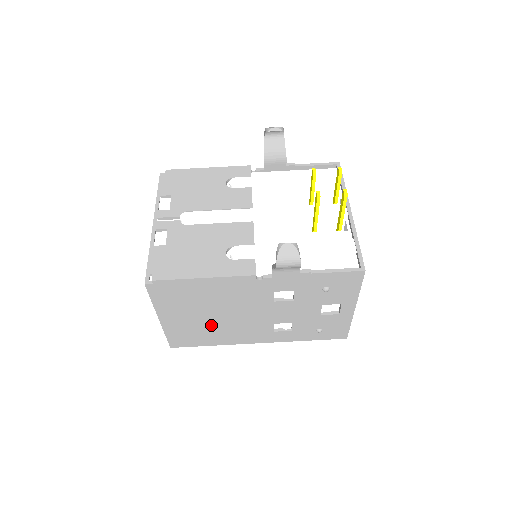
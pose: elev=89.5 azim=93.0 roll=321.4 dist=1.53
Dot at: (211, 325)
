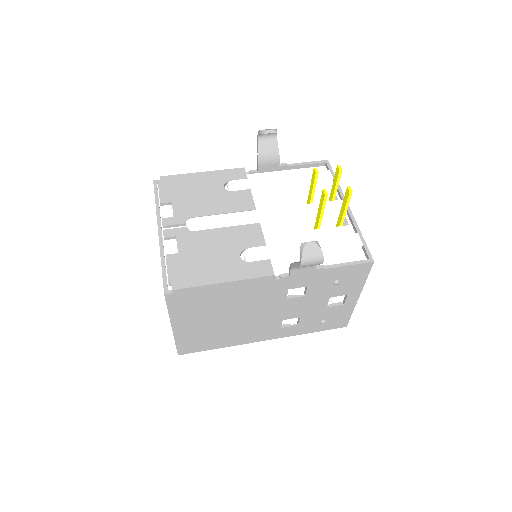
Dot at: (222, 328)
